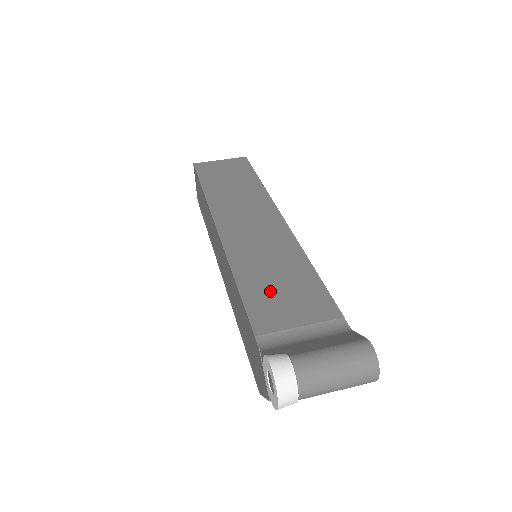
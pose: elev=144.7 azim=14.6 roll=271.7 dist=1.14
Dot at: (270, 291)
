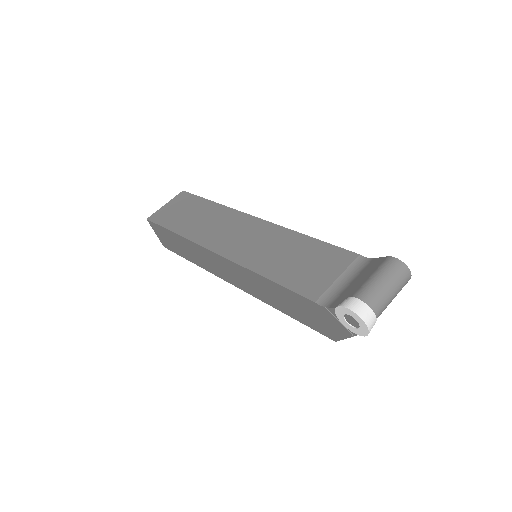
Dot at: (297, 269)
